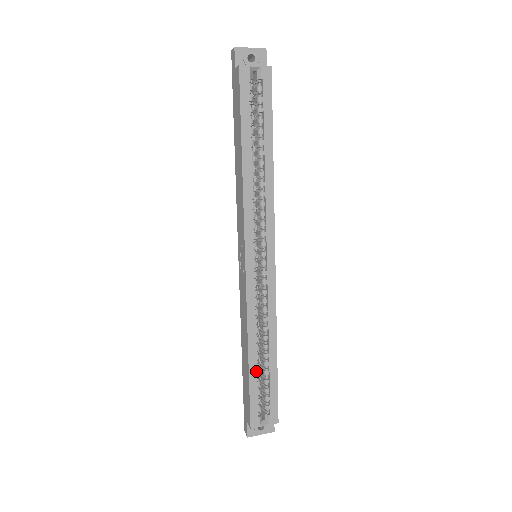
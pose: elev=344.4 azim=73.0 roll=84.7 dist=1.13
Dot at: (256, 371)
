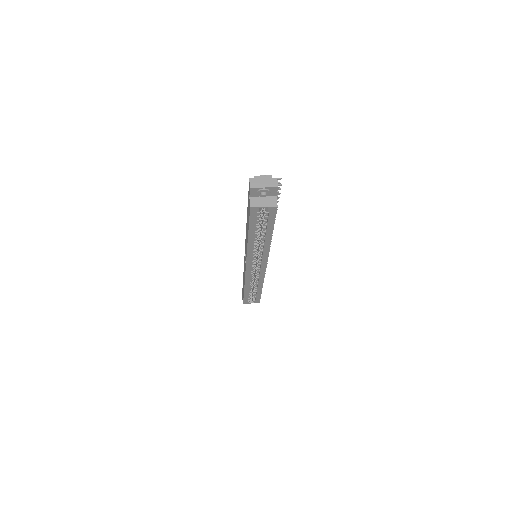
Dot at: (248, 293)
